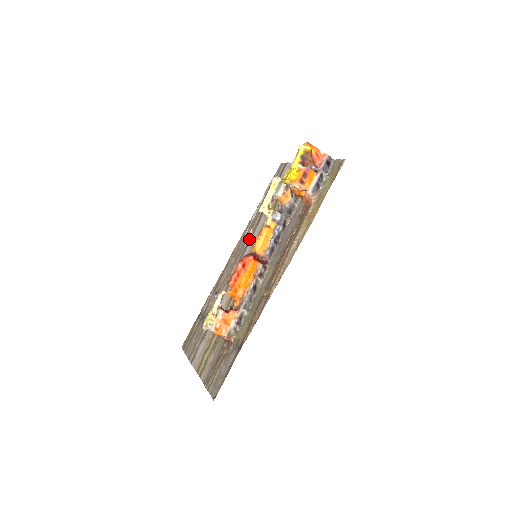
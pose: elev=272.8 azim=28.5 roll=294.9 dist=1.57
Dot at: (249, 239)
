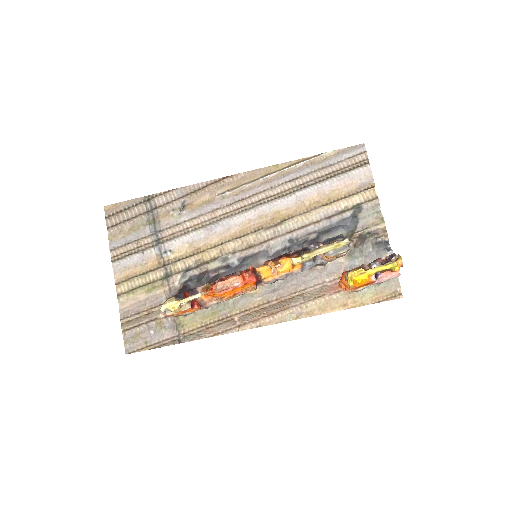
Dot at: (262, 201)
